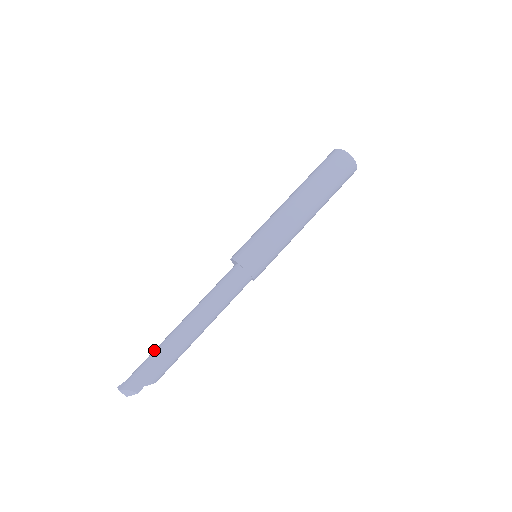
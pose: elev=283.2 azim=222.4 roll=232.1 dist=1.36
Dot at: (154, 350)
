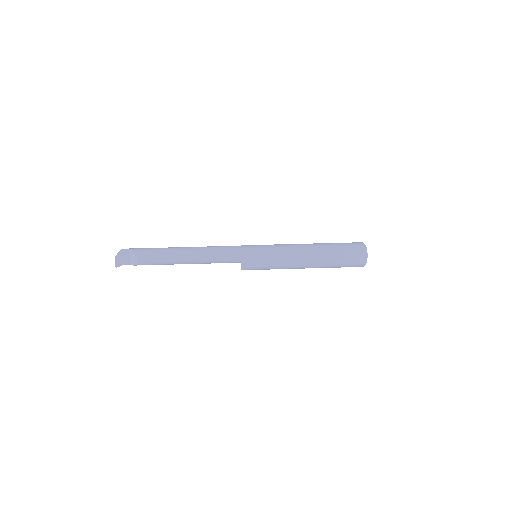
Dot at: occluded
